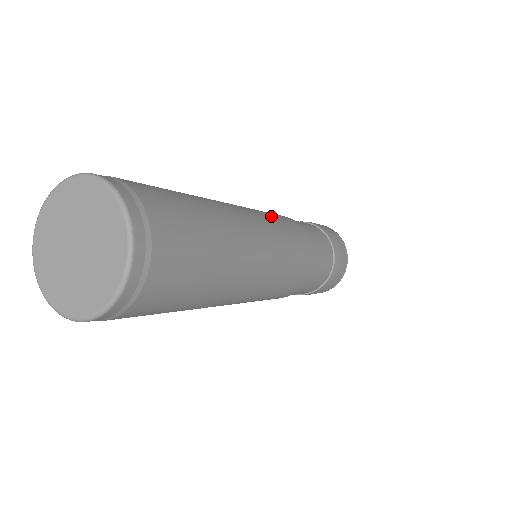
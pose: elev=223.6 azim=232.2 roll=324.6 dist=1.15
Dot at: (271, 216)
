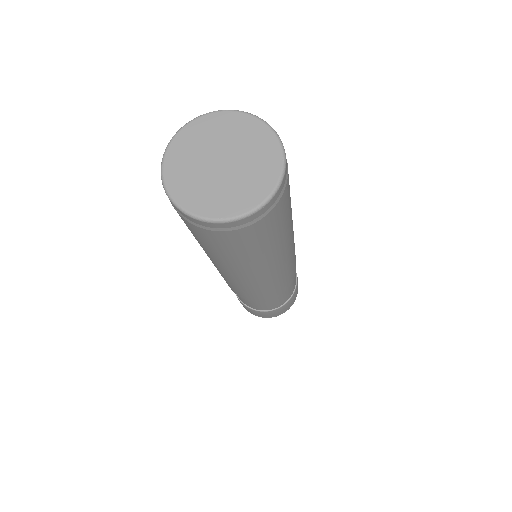
Dot at: occluded
